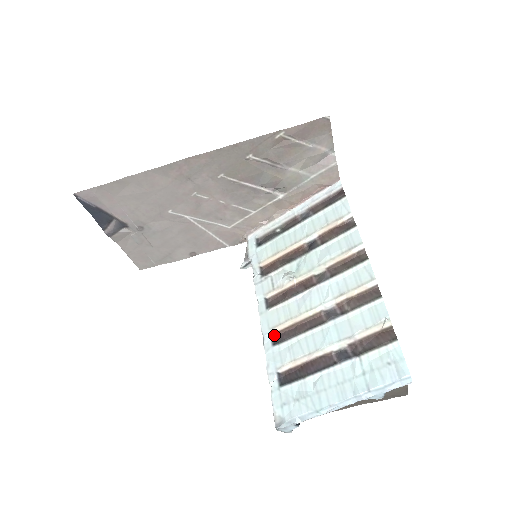
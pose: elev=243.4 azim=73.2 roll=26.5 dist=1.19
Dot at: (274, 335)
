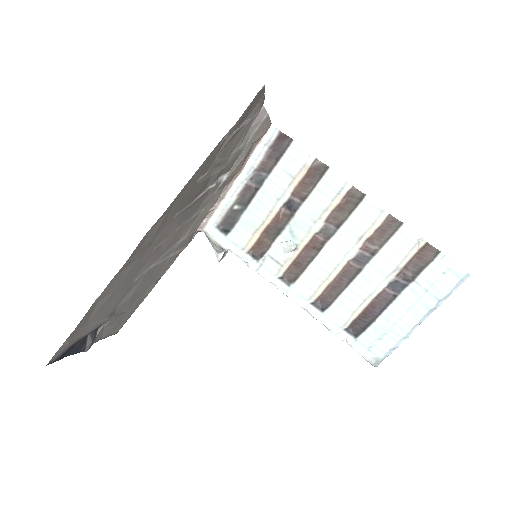
Dot at: (315, 303)
